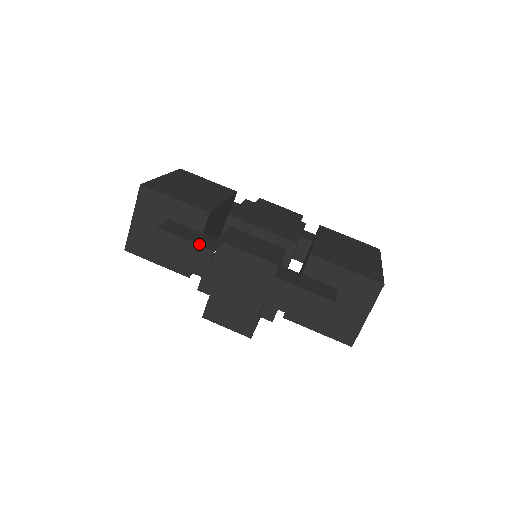
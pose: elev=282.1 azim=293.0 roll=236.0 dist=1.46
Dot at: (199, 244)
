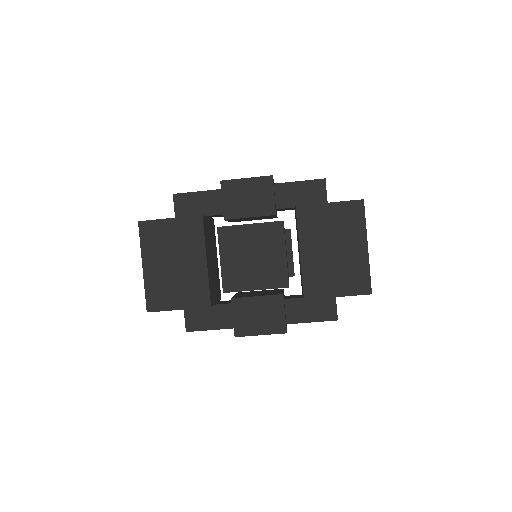
Dot at: (222, 328)
